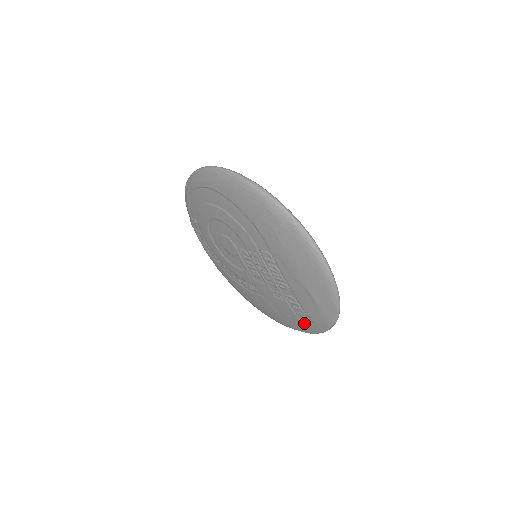
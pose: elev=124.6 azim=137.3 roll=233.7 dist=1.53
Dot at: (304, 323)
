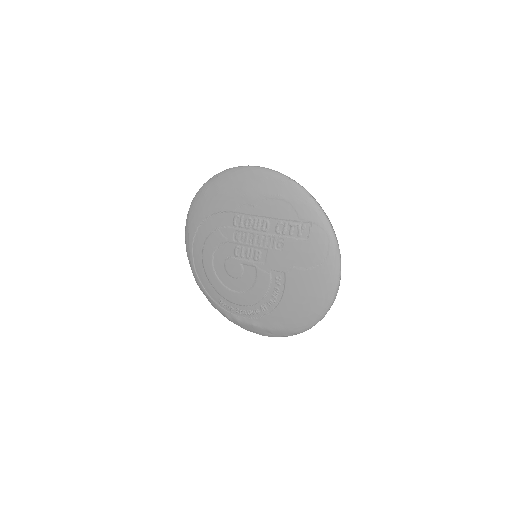
Dot at: (313, 237)
